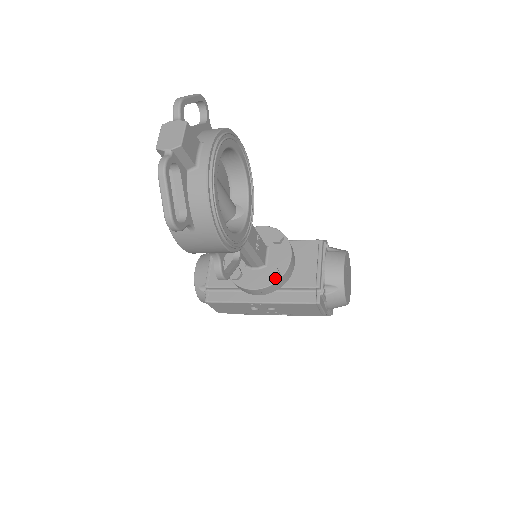
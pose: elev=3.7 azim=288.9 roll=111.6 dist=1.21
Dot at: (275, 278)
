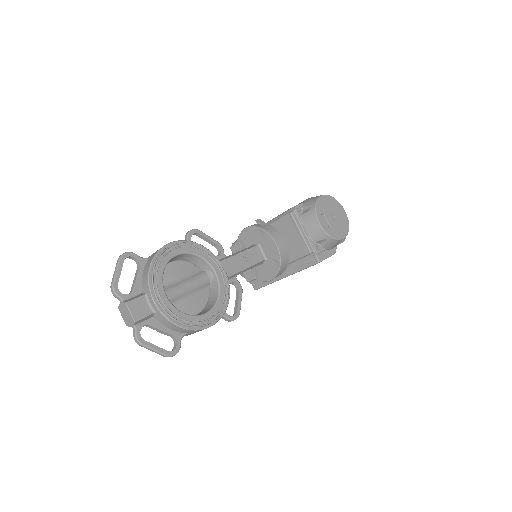
Dot at: (276, 268)
